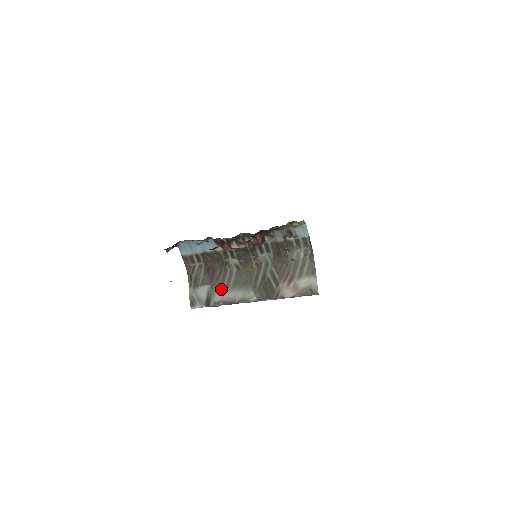
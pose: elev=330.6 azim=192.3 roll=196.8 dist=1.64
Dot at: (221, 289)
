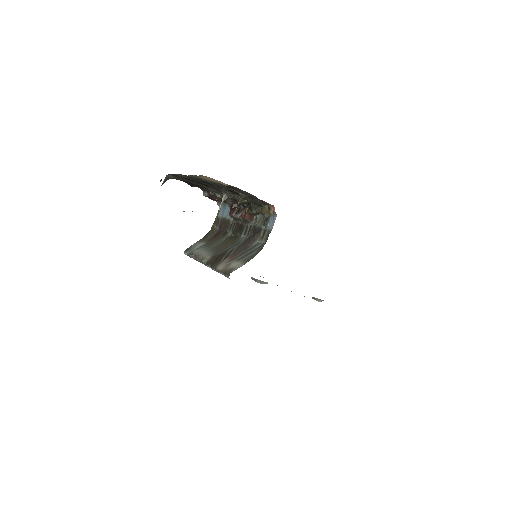
Dot at: (205, 247)
